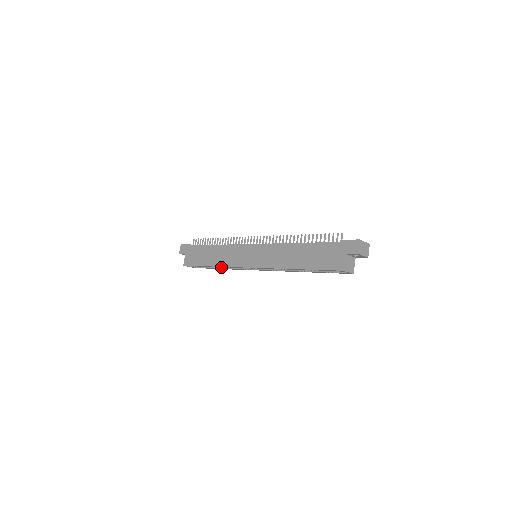
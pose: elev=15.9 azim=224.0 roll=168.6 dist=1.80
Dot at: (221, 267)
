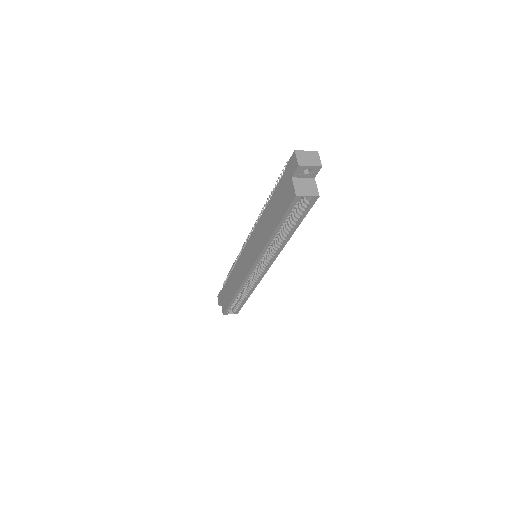
Dot at: (246, 293)
